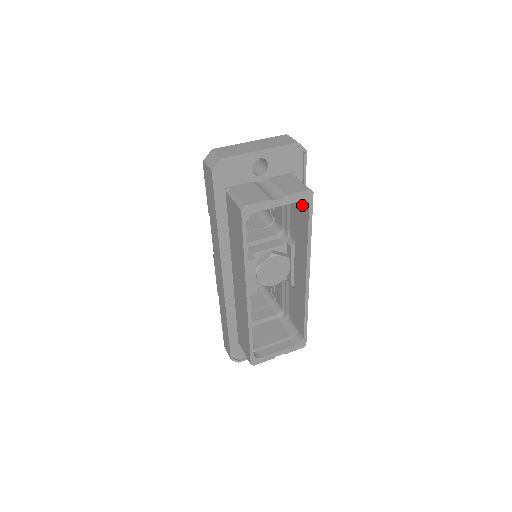
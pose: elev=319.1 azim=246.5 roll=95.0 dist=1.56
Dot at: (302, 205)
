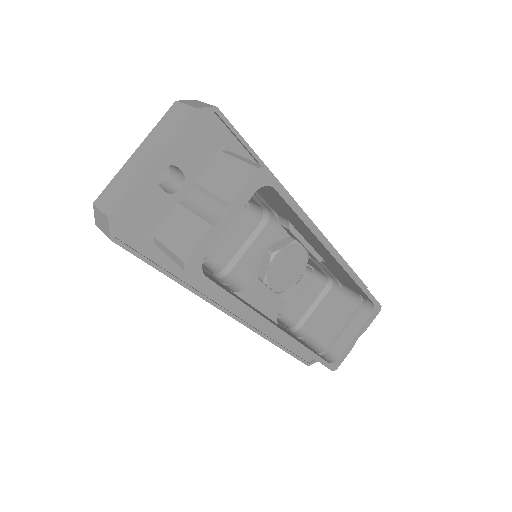
Dot at: occluded
